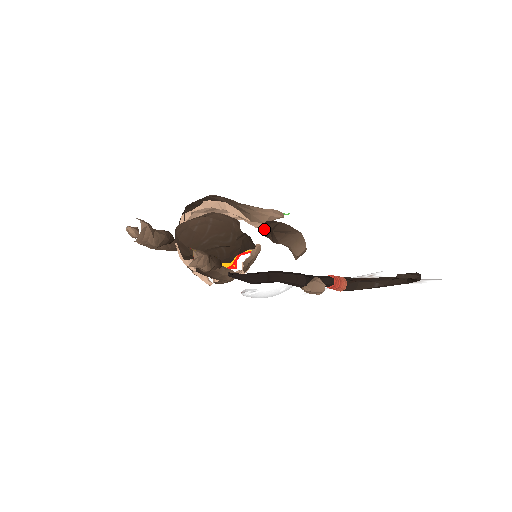
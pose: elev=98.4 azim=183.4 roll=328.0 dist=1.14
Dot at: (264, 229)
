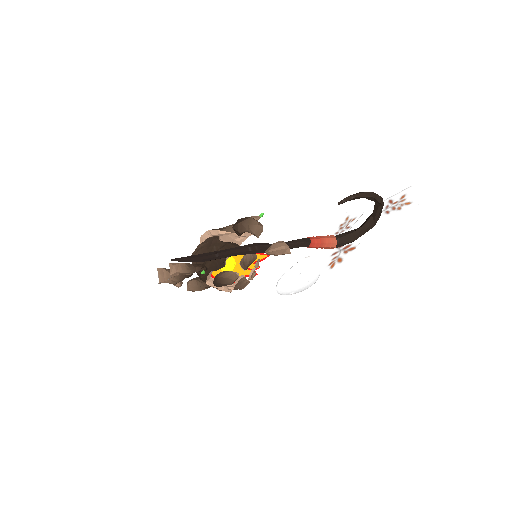
Dot at: occluded
